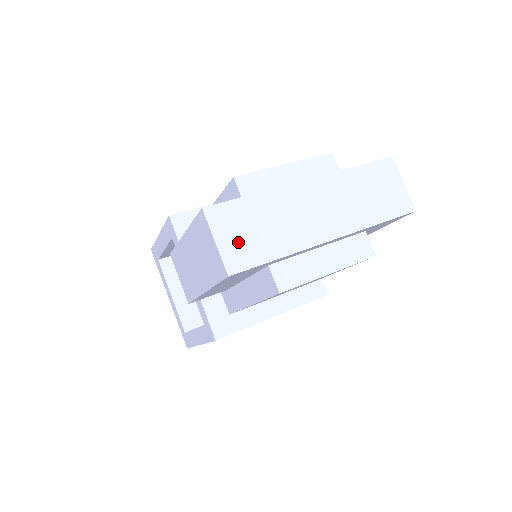
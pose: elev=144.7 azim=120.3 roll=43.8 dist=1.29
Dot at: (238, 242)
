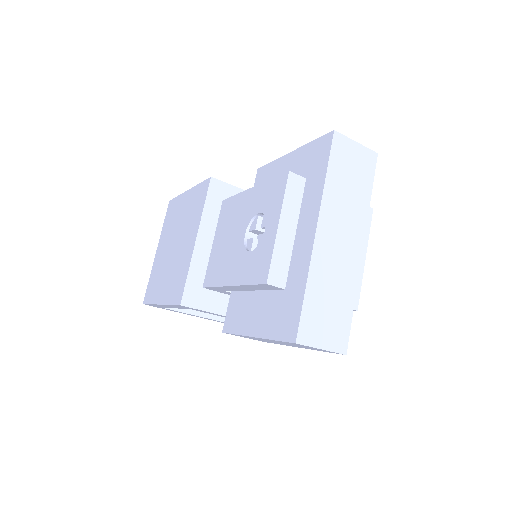
Dot at: (330, 331)
